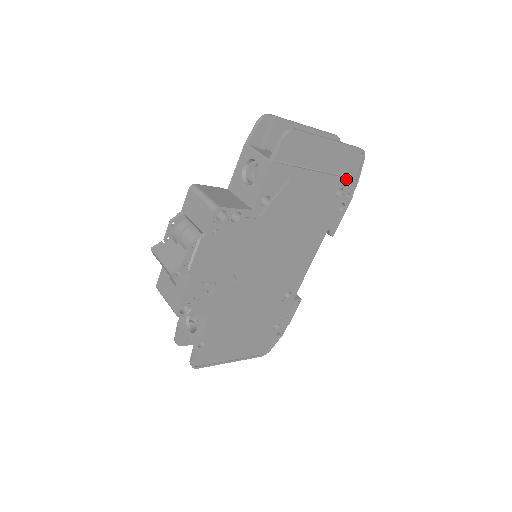
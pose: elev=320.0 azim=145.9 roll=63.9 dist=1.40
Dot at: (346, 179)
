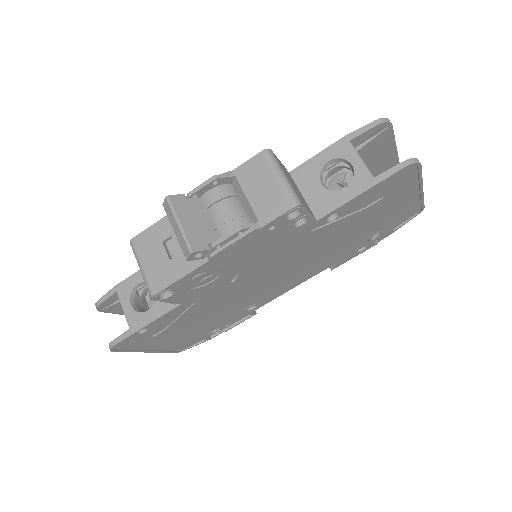
Dot at: (391, 227)
